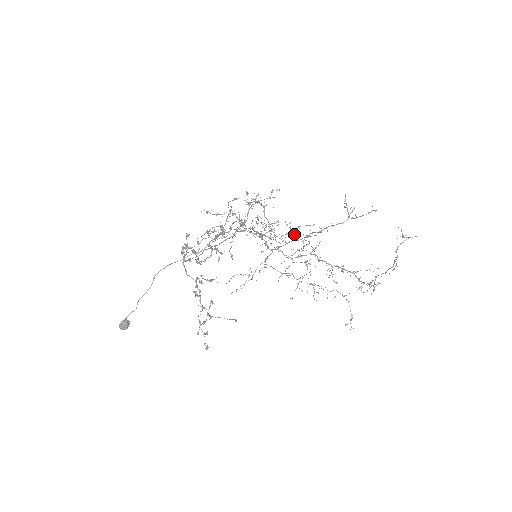
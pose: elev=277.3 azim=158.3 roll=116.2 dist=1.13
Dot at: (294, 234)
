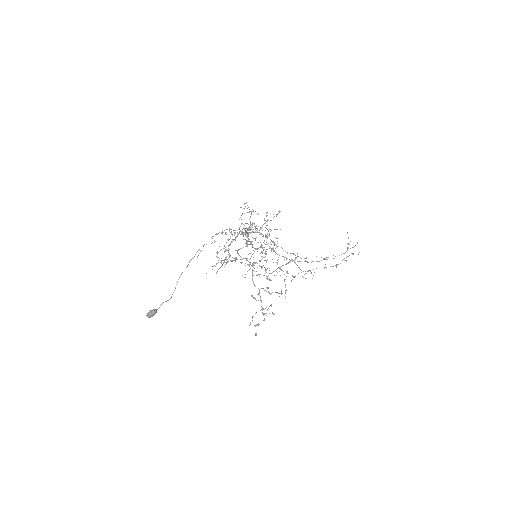
Dot at: occluded
